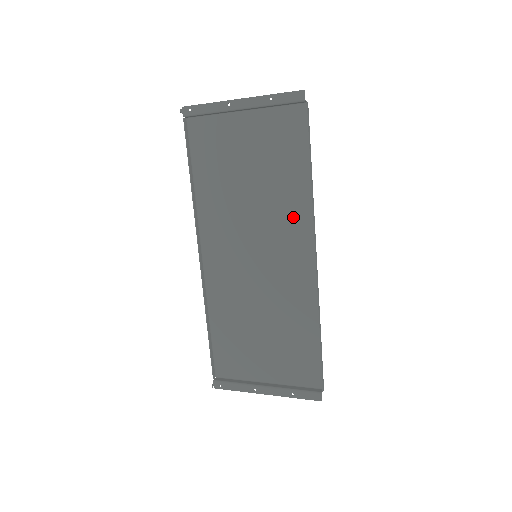
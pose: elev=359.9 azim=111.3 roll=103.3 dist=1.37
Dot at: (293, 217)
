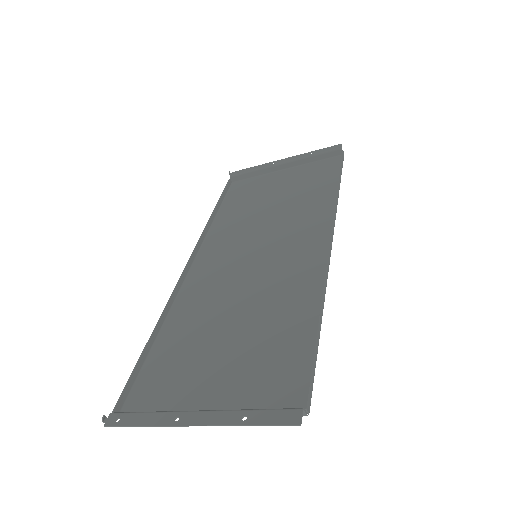
Dot at: (311, 219)
